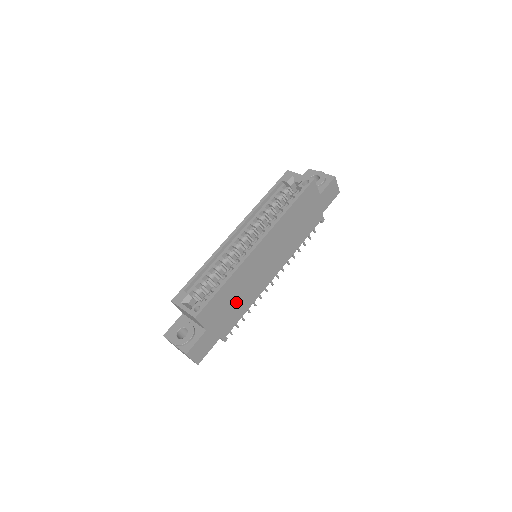
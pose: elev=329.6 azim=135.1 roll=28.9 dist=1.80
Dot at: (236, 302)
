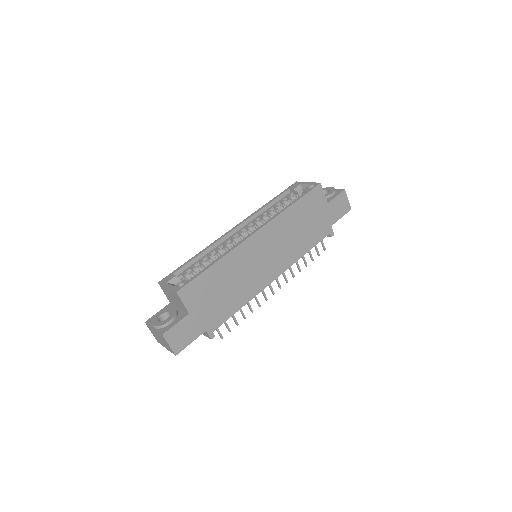
Dot at: (227, 293)
